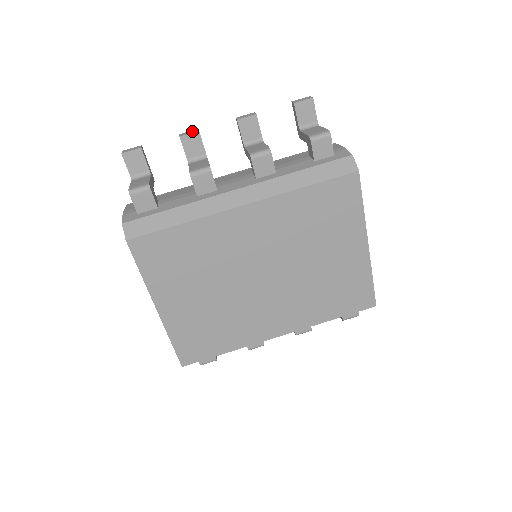
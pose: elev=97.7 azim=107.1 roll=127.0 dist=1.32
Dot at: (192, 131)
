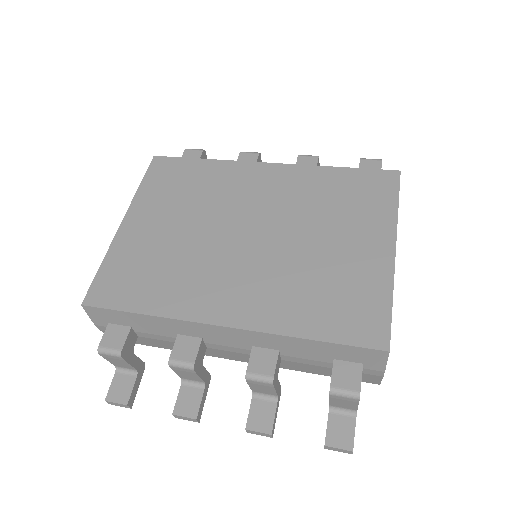
Dot at: occluded
